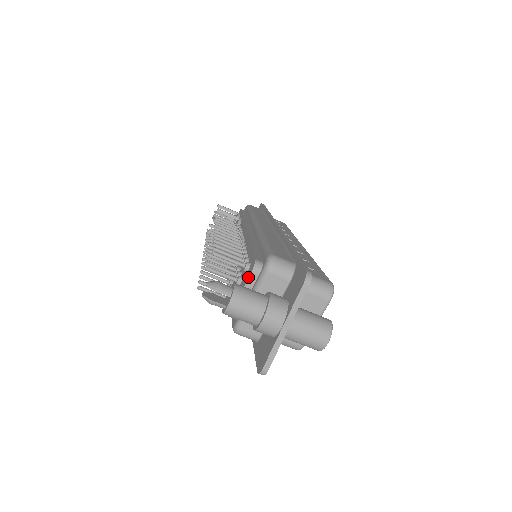
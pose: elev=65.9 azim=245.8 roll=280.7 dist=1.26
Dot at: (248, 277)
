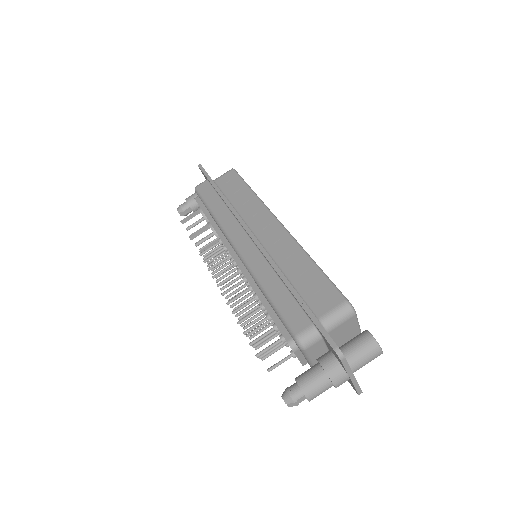
Dot at: occluded
